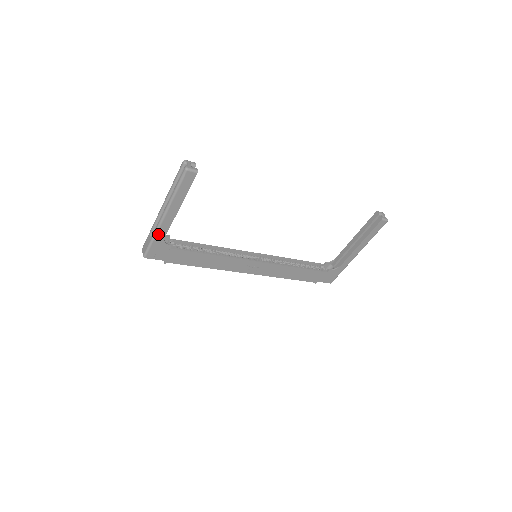
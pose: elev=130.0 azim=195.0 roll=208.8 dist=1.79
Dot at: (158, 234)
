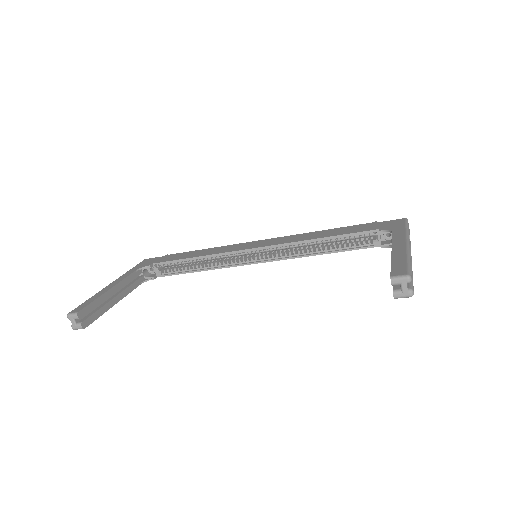
Dot at: occluded
